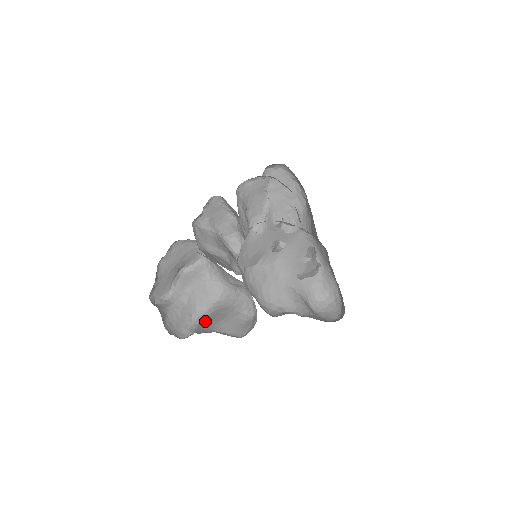
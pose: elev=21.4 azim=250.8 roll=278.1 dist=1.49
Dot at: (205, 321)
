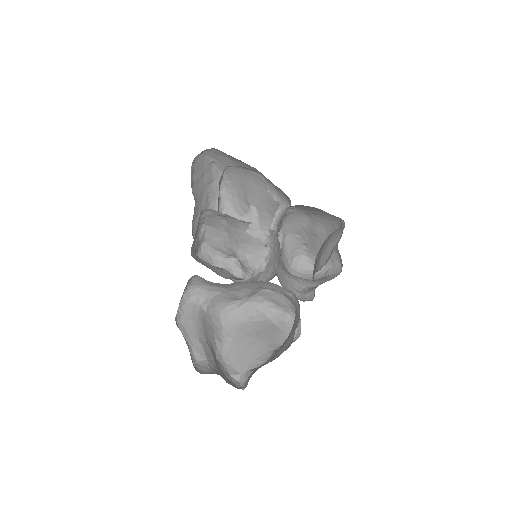
Dot at: (237, 354)
